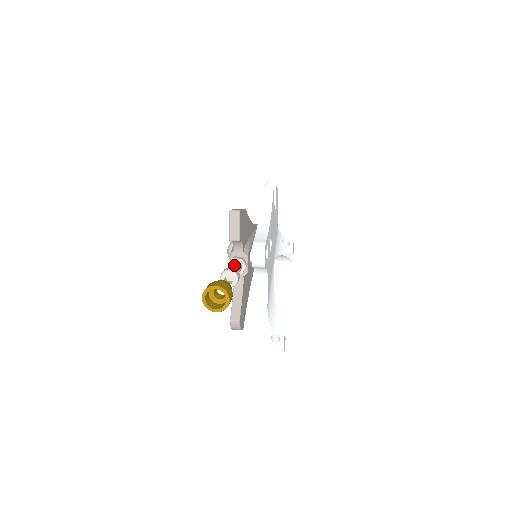
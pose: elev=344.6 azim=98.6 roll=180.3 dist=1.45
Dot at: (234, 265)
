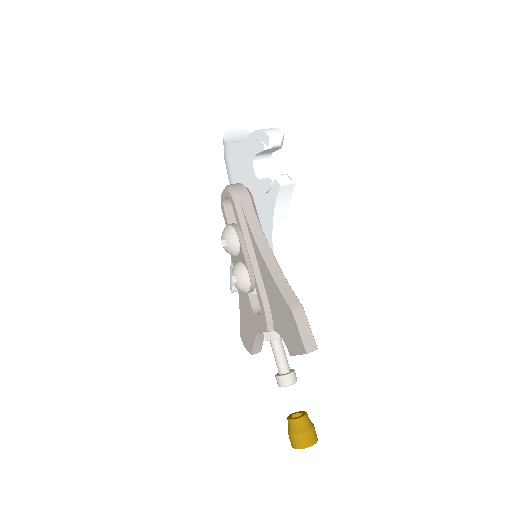
Dot at: (282, 354)
